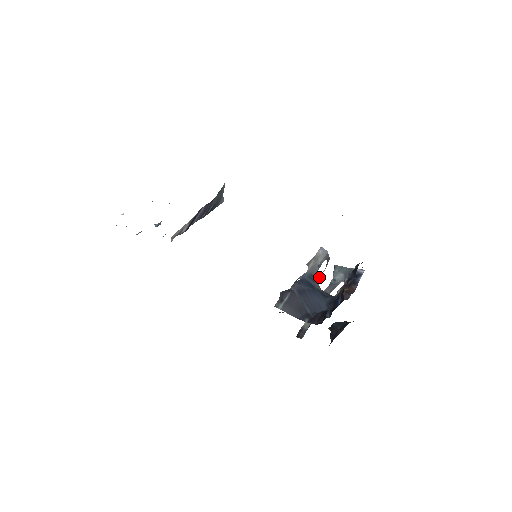
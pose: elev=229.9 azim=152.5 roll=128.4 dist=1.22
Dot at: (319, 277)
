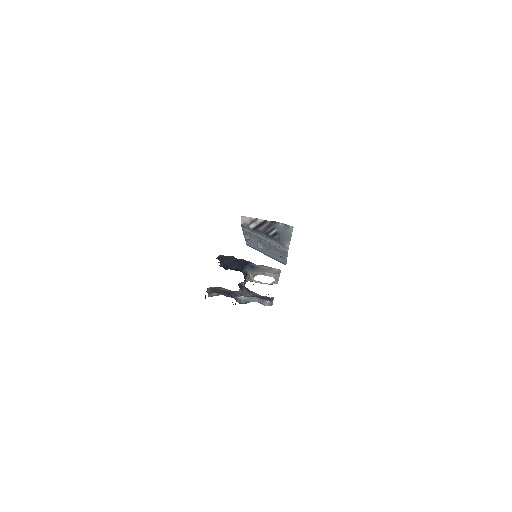
Dot at: occluded
